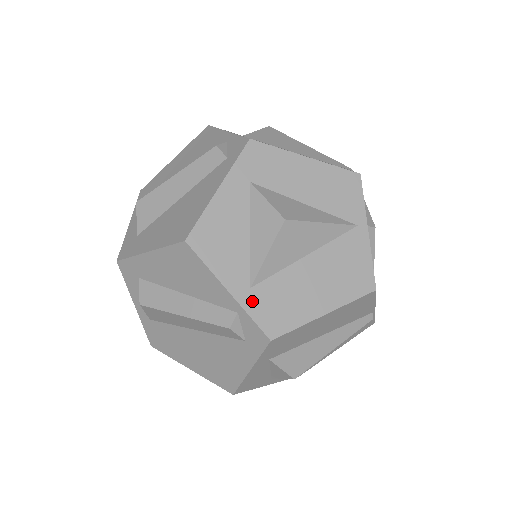
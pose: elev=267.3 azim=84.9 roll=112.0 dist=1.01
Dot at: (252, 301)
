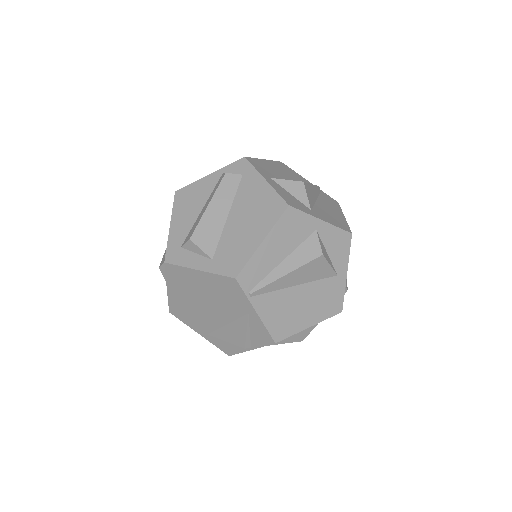
Dot at: occluded
